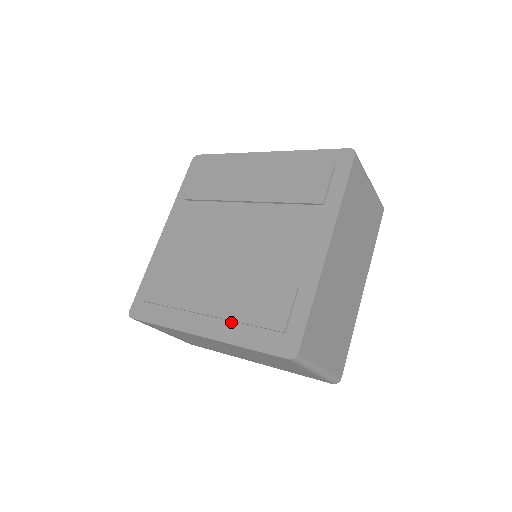
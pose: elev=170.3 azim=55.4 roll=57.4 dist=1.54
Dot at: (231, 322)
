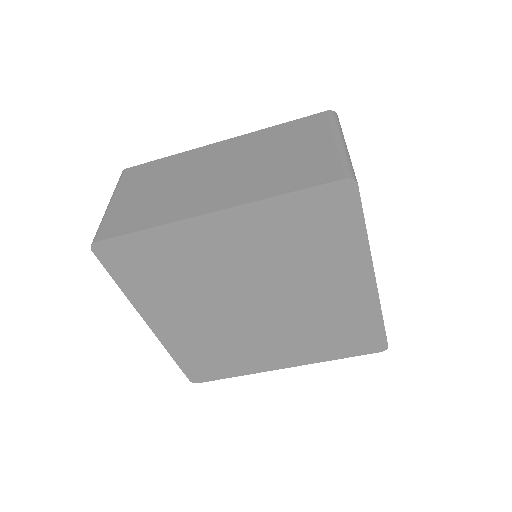
Dot at: occluded
